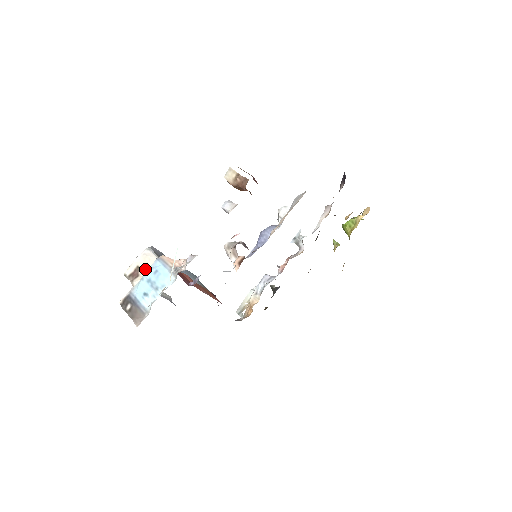
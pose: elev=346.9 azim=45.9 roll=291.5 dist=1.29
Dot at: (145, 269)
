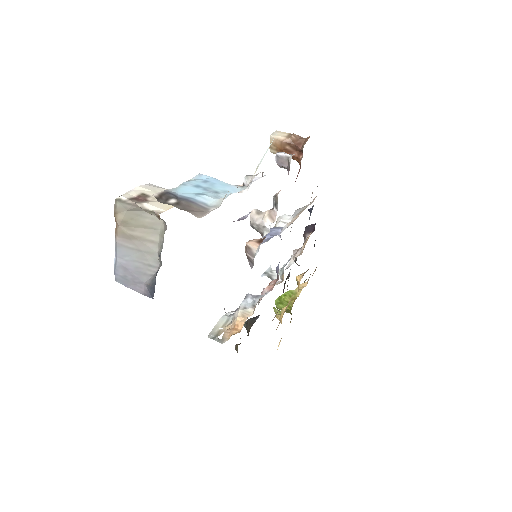
Dot at: occluded
